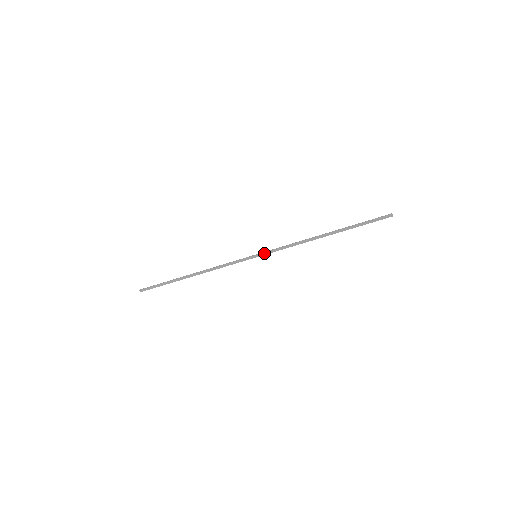
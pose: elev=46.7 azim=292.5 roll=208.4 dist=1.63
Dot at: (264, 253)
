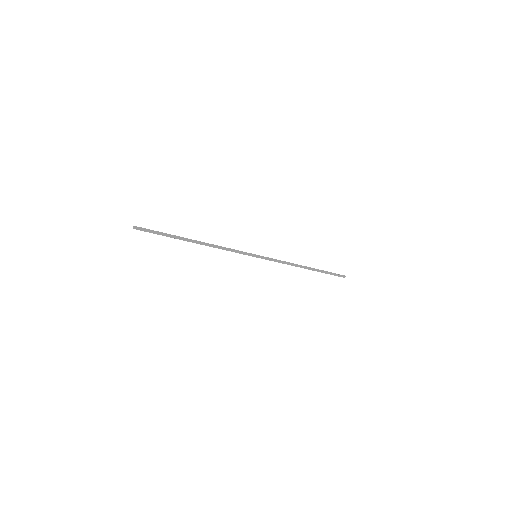
Dot at: (263, 258)
